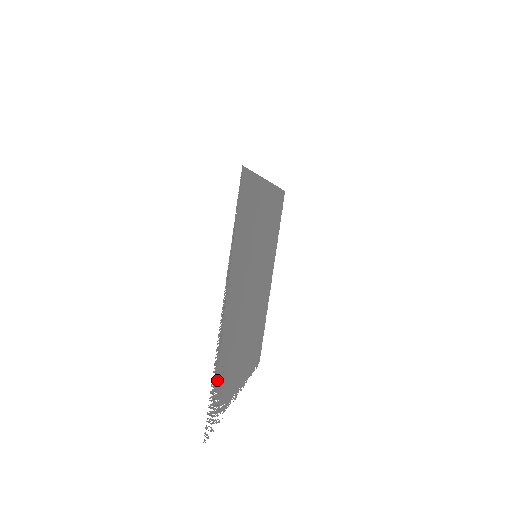
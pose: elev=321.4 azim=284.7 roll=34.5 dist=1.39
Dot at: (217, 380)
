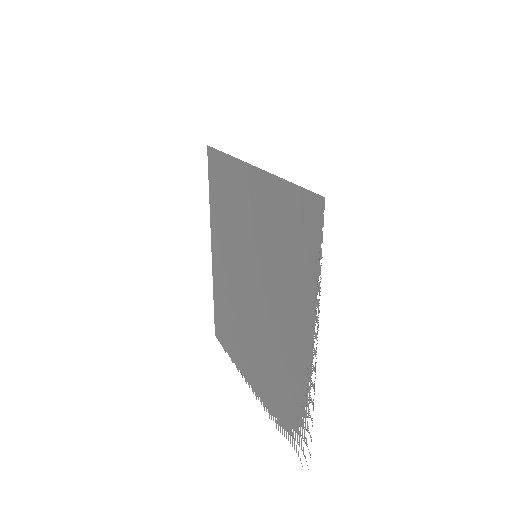
Dot at: (301, 415)
